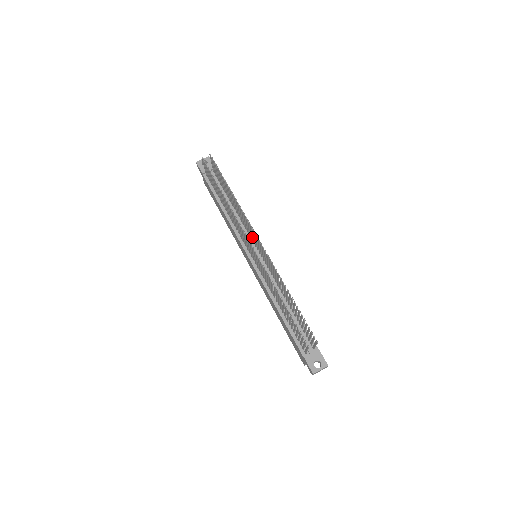
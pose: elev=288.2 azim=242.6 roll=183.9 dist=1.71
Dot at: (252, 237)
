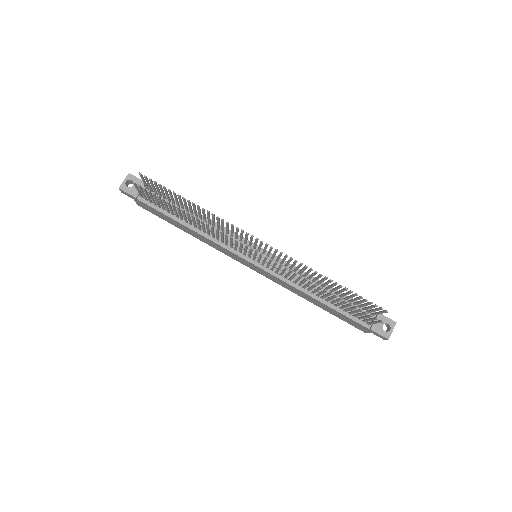
Dot at: (244, 240)
